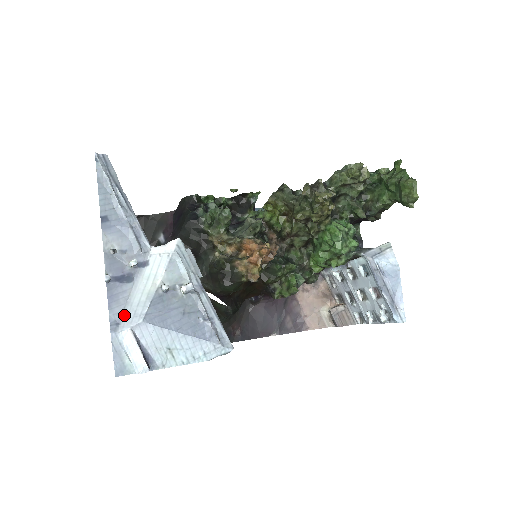
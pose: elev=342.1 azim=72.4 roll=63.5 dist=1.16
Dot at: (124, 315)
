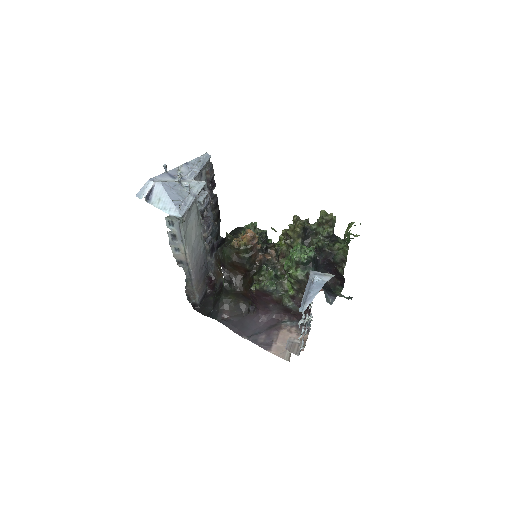
Dot at: (158, 181)
